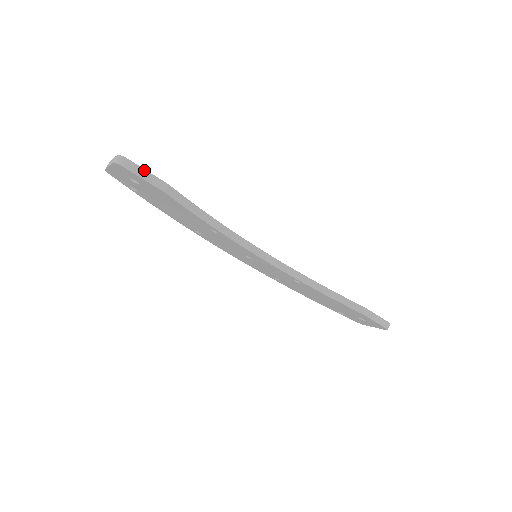
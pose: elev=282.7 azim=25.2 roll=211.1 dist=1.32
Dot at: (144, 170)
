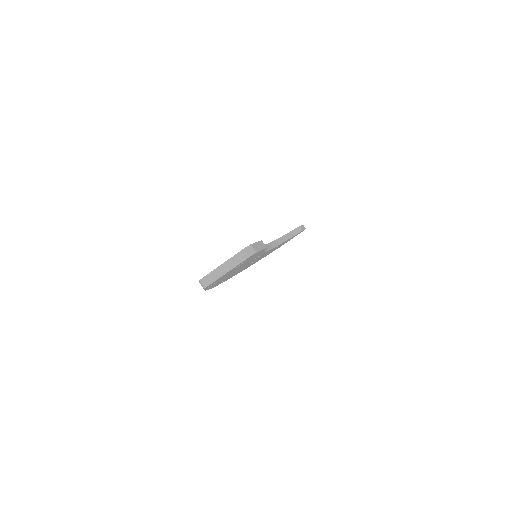
Dot at: (256, 243)
